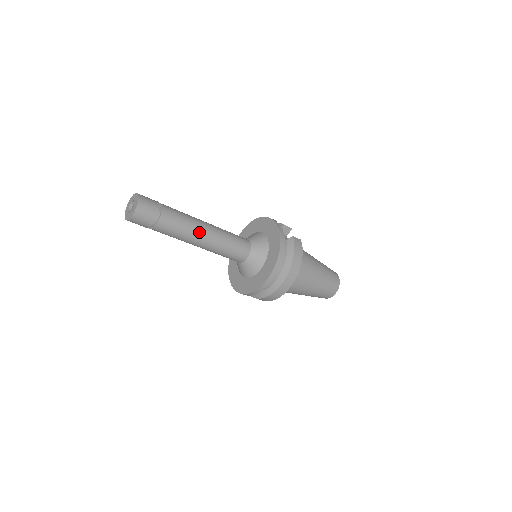
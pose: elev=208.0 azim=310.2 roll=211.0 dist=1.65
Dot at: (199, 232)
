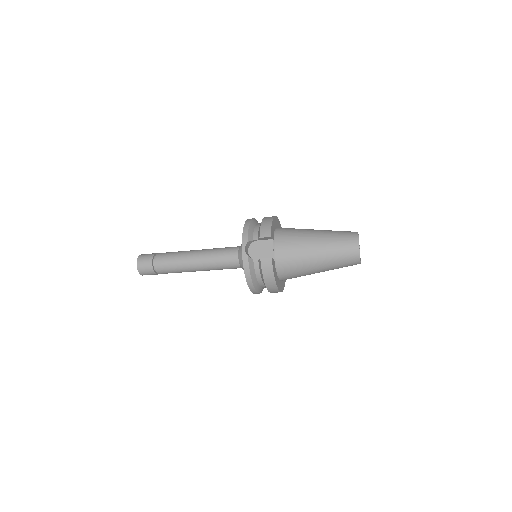
Dot at: (189, 269)
